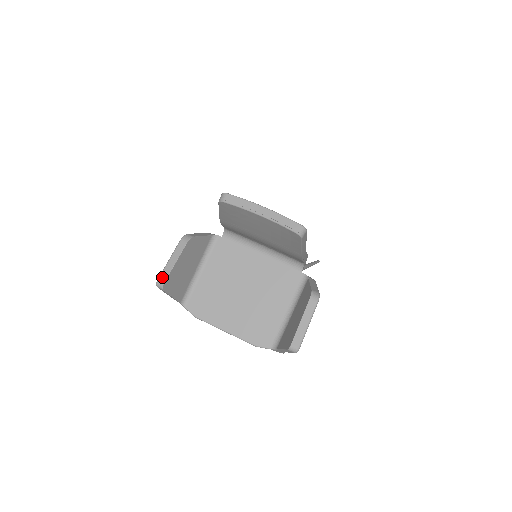
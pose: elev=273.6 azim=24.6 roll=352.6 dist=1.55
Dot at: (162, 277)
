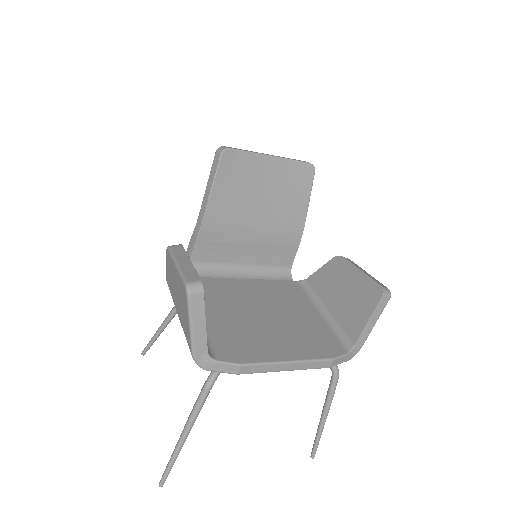
Dot at: (189, 277)
